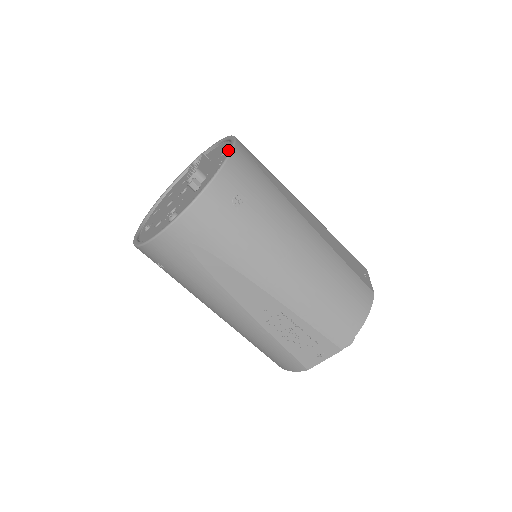
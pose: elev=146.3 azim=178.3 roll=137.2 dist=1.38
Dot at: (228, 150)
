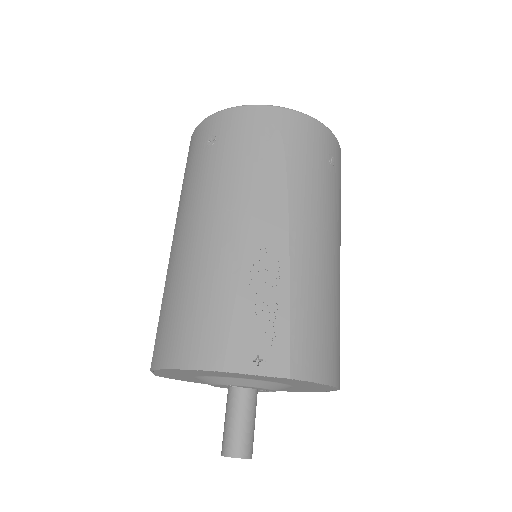
Dot at: occluded
